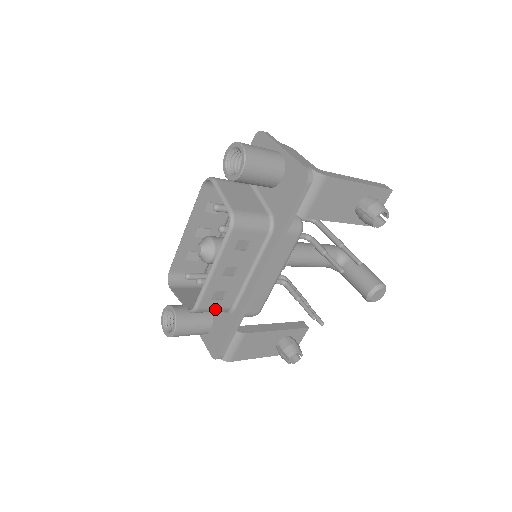
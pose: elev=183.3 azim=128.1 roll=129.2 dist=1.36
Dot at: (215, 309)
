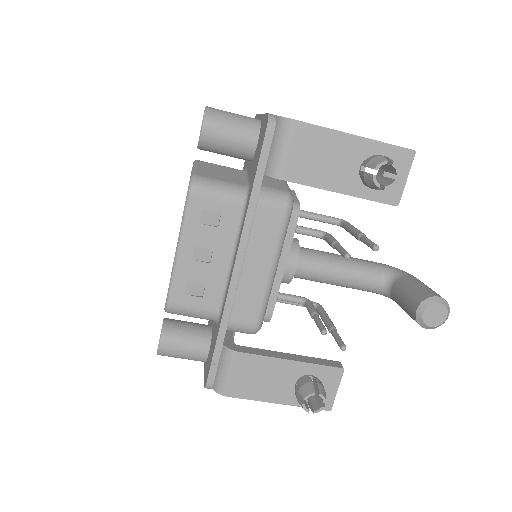
Dot at: (194, 310)
